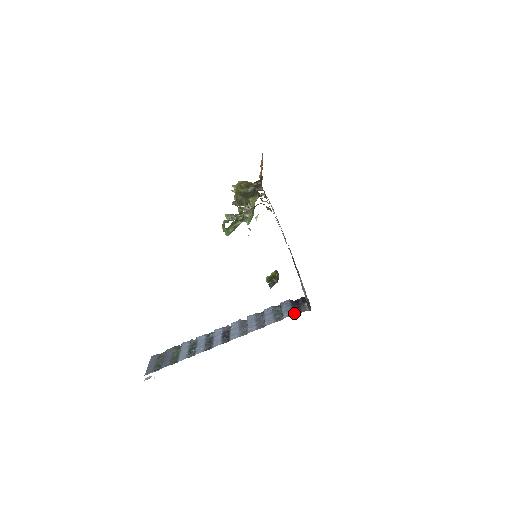
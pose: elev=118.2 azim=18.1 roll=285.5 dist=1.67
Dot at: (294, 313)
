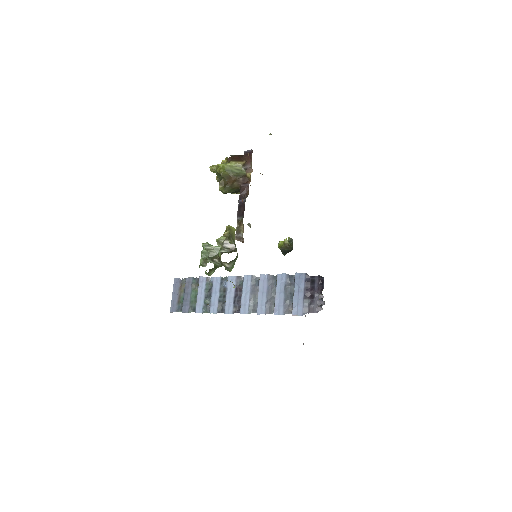
Dot at: (304, 311)
